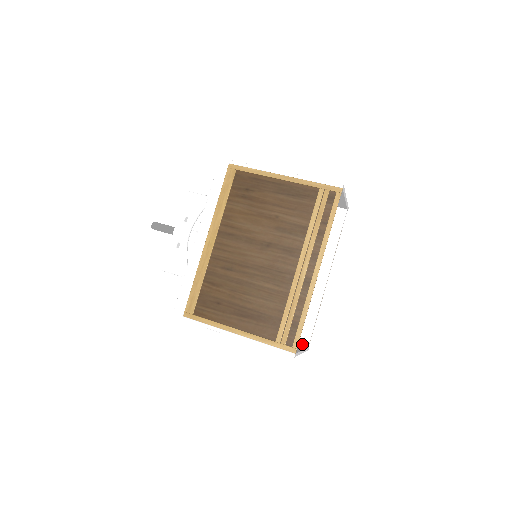
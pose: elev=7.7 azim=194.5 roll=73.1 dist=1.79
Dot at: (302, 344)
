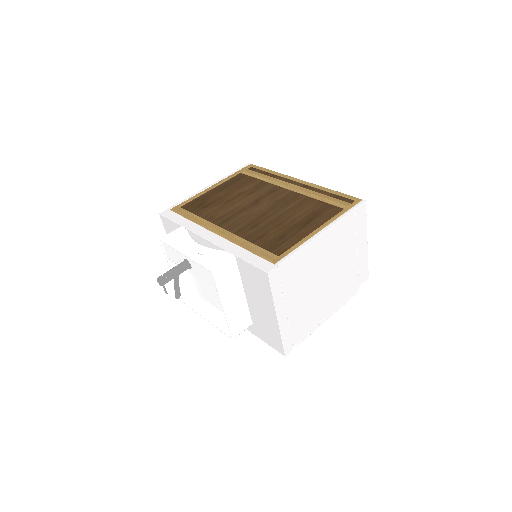
Dot at: occluded
